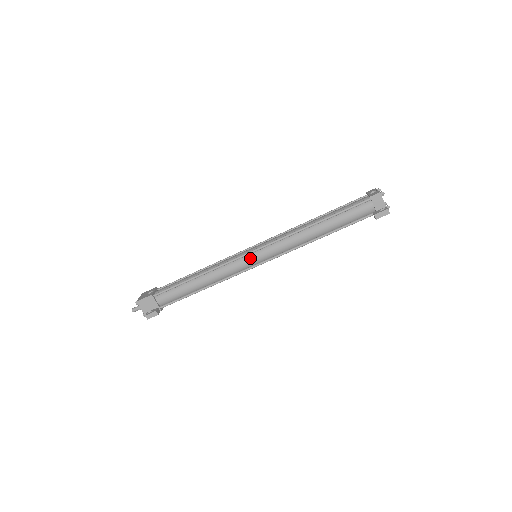
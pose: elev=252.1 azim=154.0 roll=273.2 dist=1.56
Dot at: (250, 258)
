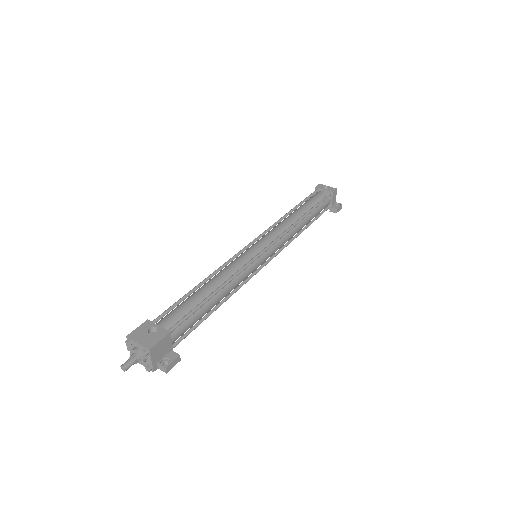
Dot at: (261, 259)
